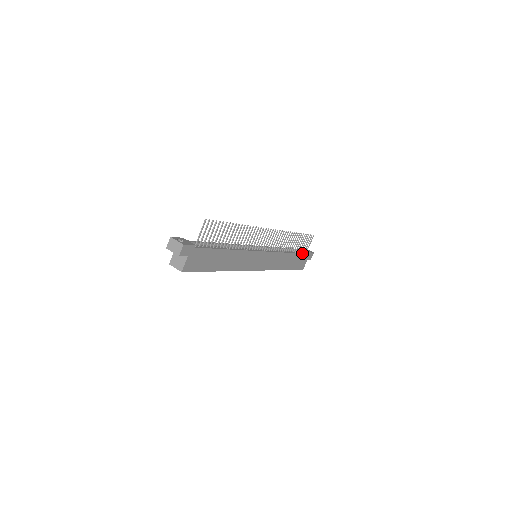
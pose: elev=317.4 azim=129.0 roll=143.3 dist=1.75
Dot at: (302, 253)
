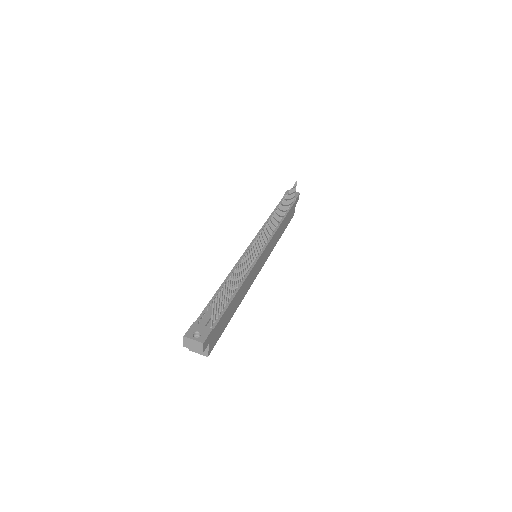
Dot at: (291, 206)
